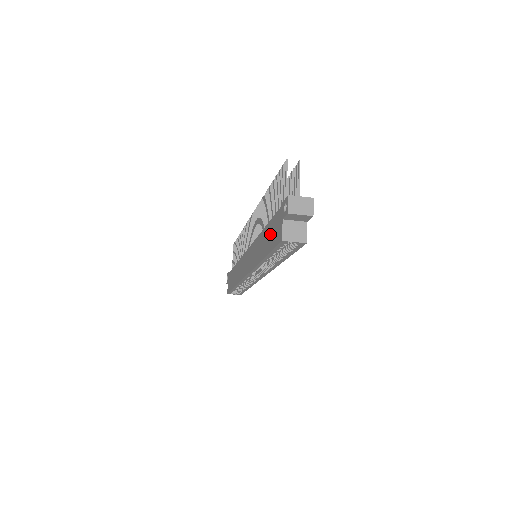
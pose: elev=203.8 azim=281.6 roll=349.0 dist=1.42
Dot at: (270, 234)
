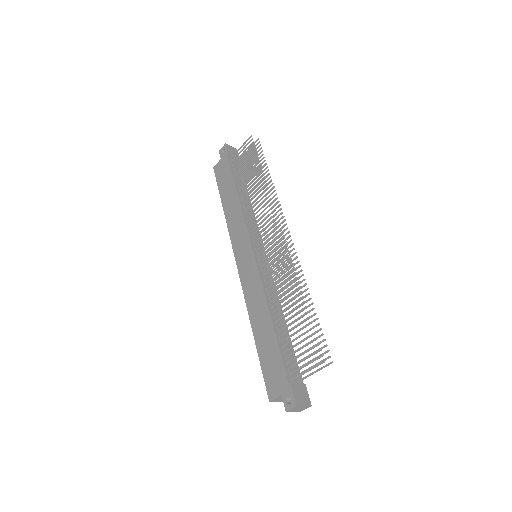
Dot at: (270, 354)
